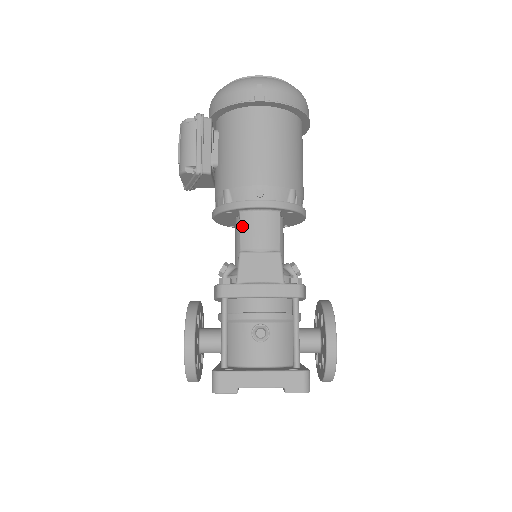
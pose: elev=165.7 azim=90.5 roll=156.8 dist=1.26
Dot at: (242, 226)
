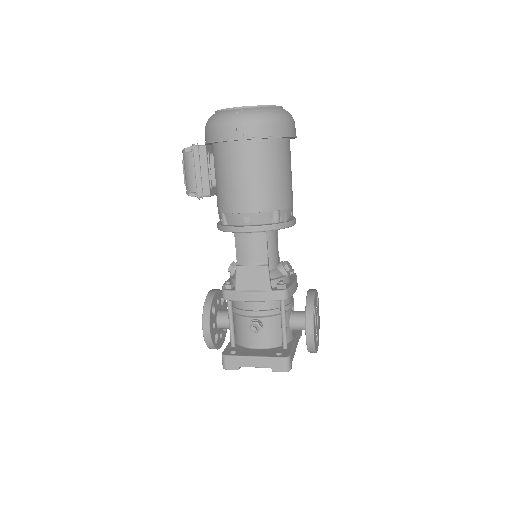
Dot at: (237, 244)
